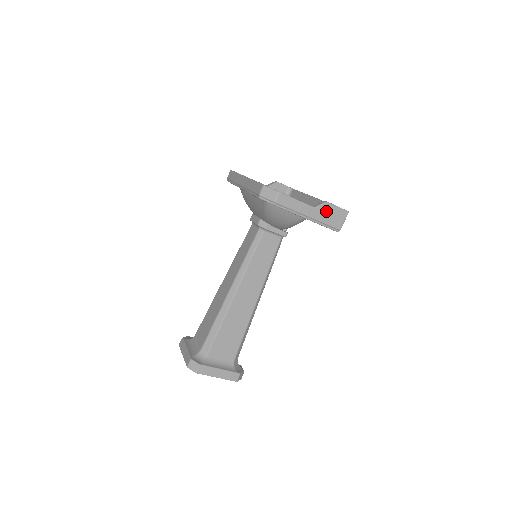
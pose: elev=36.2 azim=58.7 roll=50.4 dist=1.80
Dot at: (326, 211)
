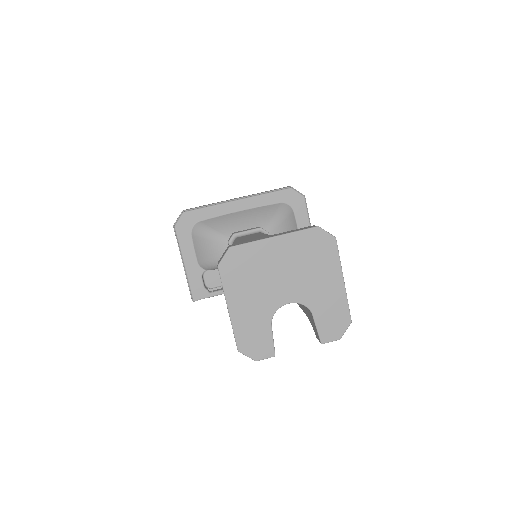
Dot at: occluded
